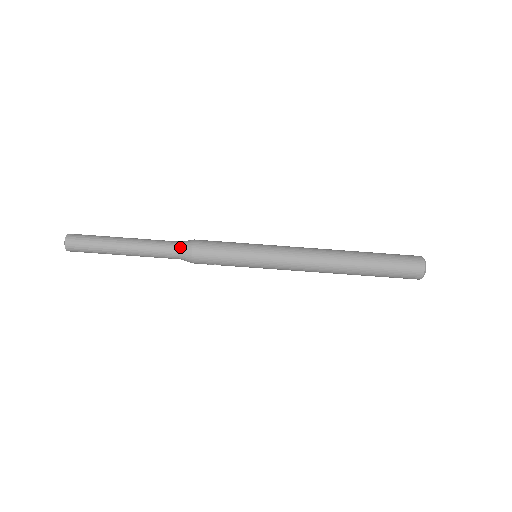
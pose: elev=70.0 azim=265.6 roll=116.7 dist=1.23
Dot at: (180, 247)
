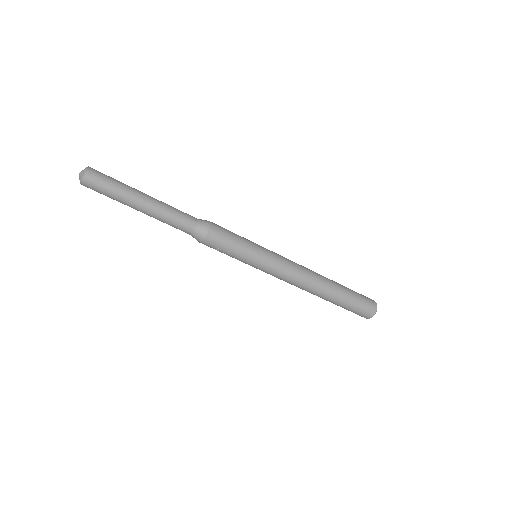
Dot at: (198, 222)
